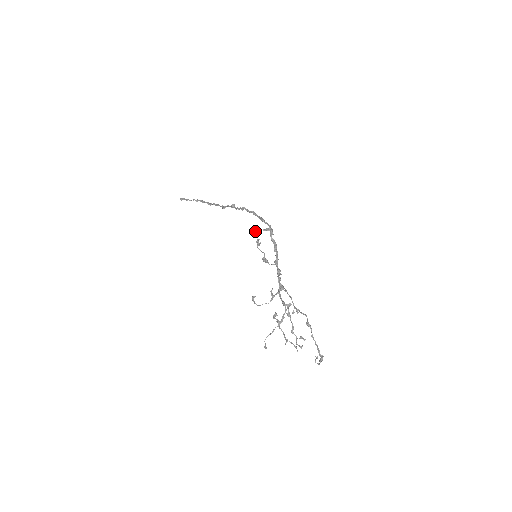
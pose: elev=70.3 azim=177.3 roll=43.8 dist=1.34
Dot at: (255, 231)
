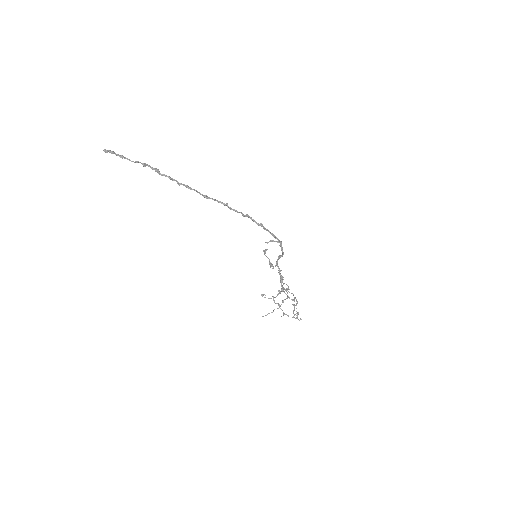
Dot at: occluded
